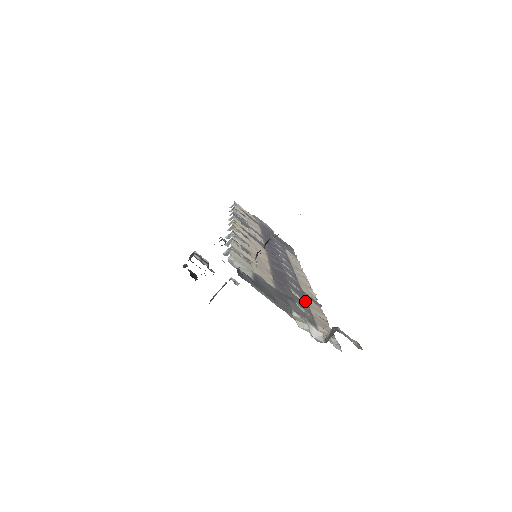
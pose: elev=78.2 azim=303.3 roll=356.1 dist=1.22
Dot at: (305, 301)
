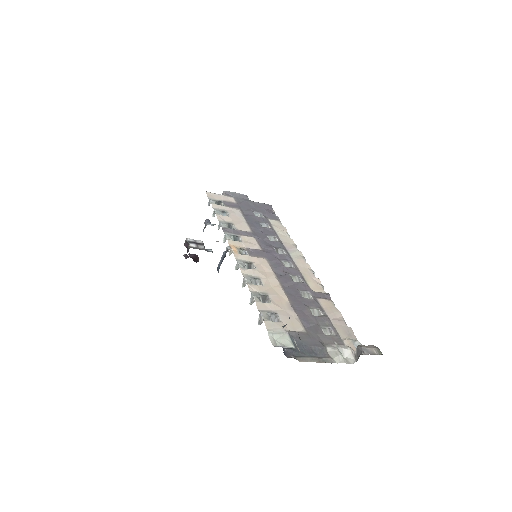
Dot at: (322, 311)
